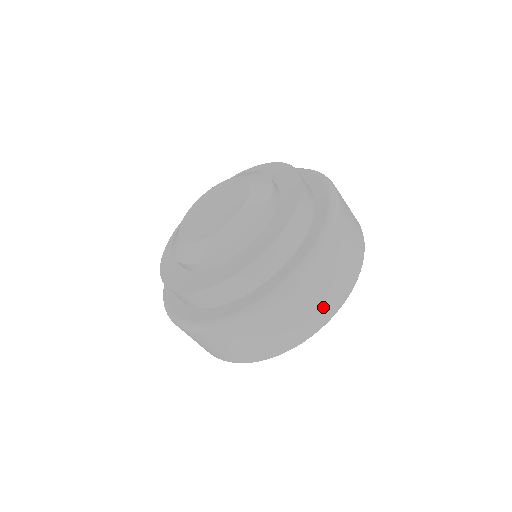
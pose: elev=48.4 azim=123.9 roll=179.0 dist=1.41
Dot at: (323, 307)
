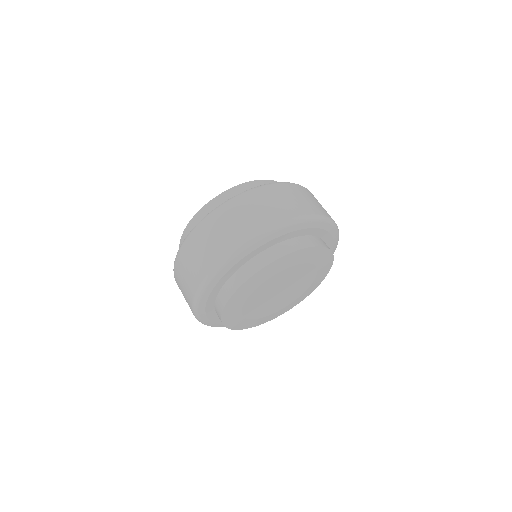
Dot at: (221, 245)
